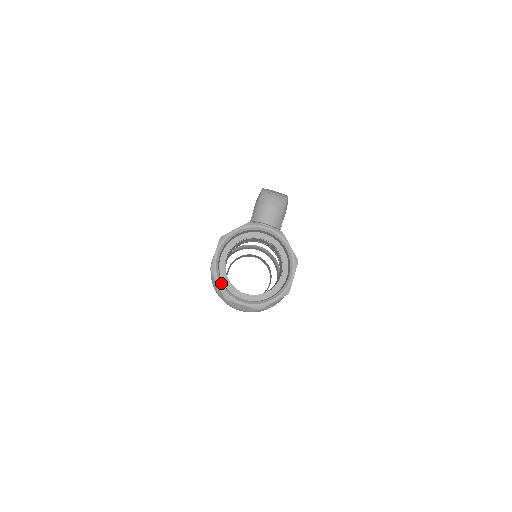
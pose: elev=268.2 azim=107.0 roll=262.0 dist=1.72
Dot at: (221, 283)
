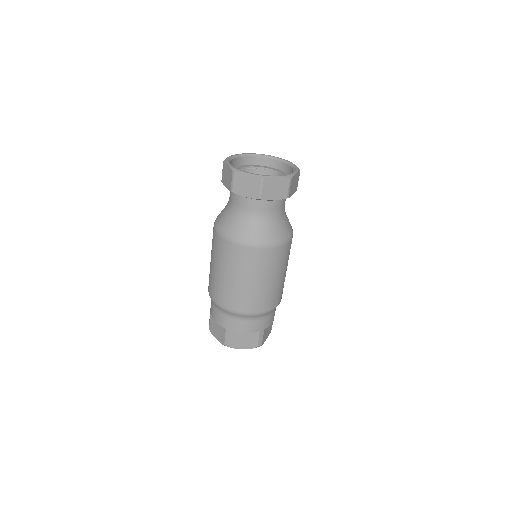
Dot at: (231, 165)
